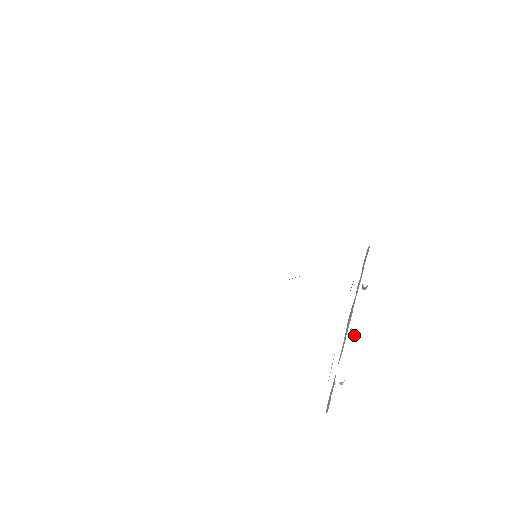
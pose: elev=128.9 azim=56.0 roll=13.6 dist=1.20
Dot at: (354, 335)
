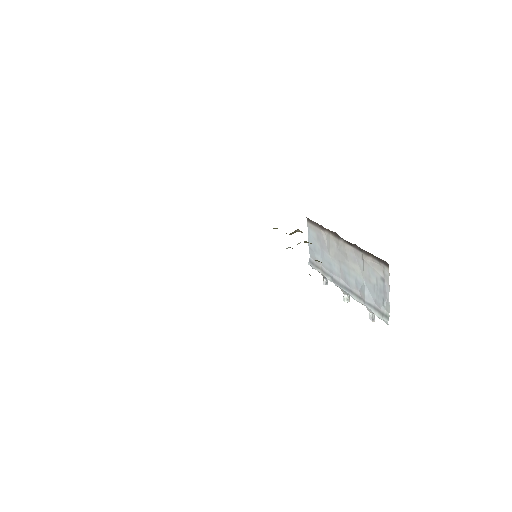
Dot at: (349, 300)
